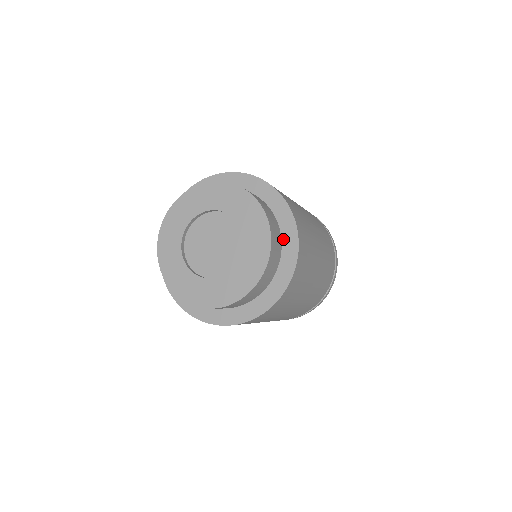
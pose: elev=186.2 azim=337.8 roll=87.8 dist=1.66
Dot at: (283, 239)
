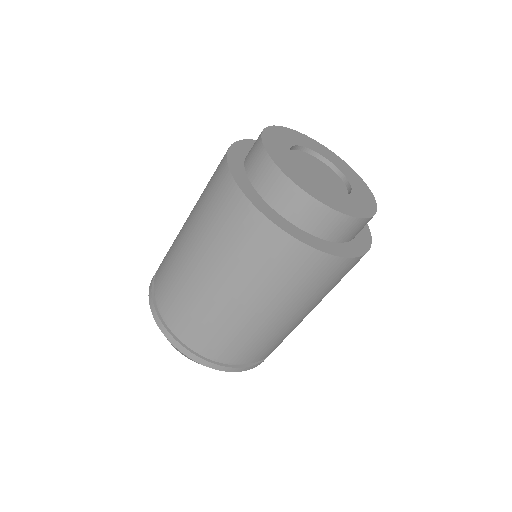
Dot at: occluded
